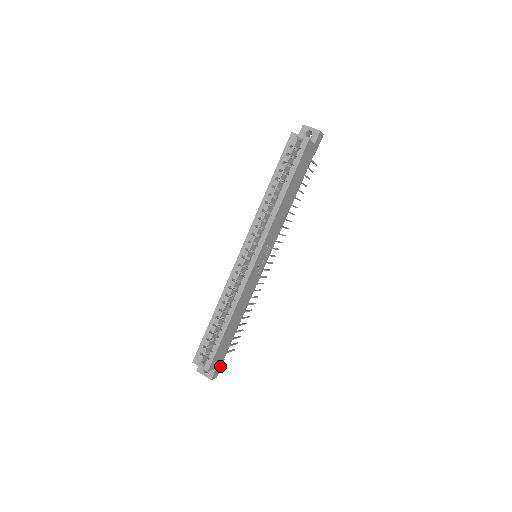
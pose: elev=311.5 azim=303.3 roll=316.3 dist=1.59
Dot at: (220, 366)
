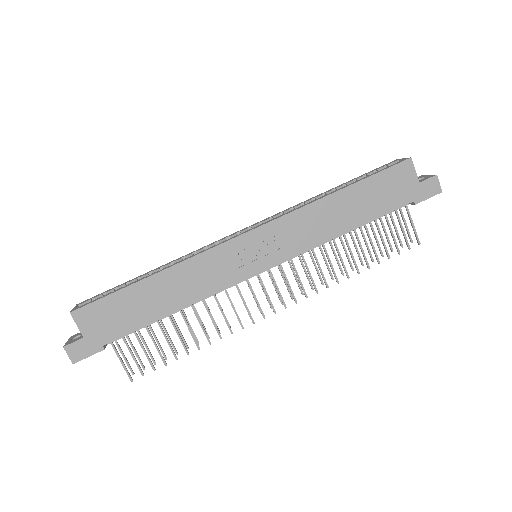
Dot at: (91, 349)
